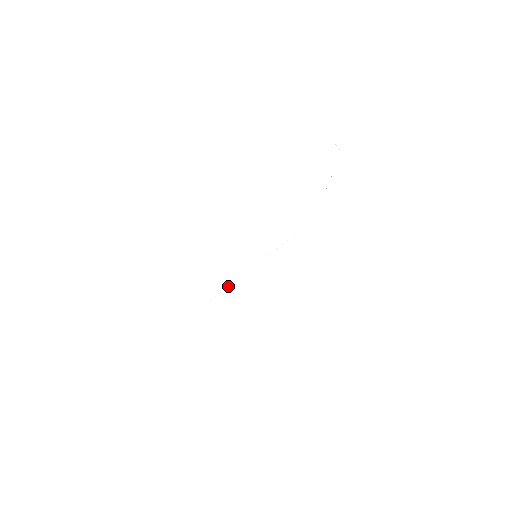
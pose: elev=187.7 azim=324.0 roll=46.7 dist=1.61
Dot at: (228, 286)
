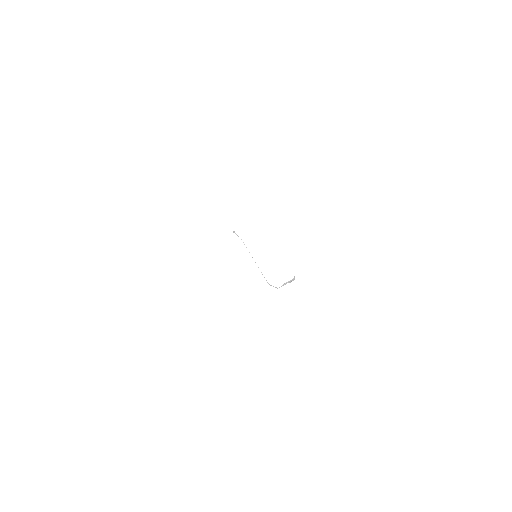
Dot at: occluded
